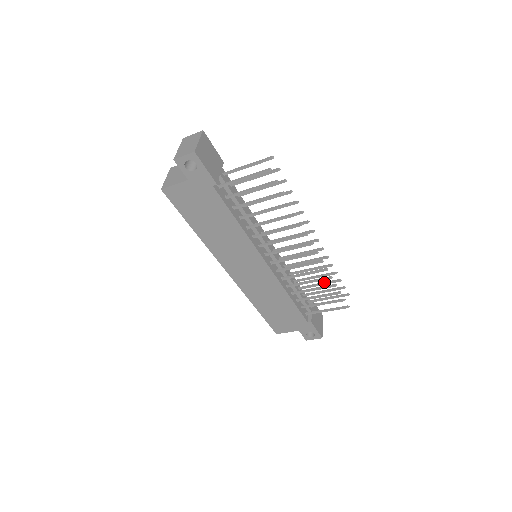
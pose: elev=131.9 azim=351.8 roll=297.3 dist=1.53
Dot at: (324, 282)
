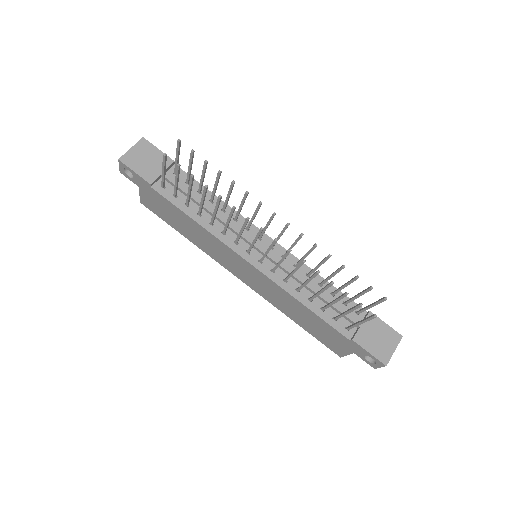
Dot at: occluded
